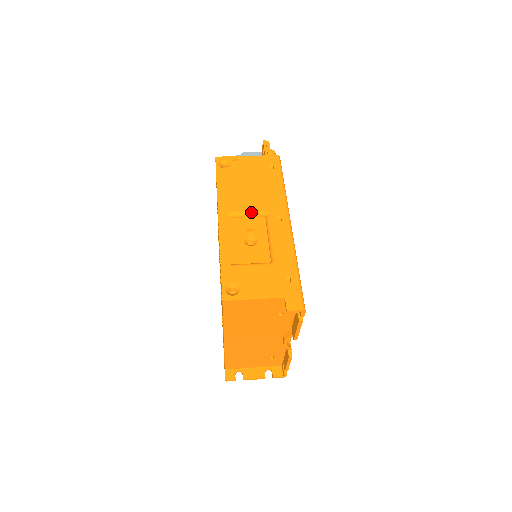
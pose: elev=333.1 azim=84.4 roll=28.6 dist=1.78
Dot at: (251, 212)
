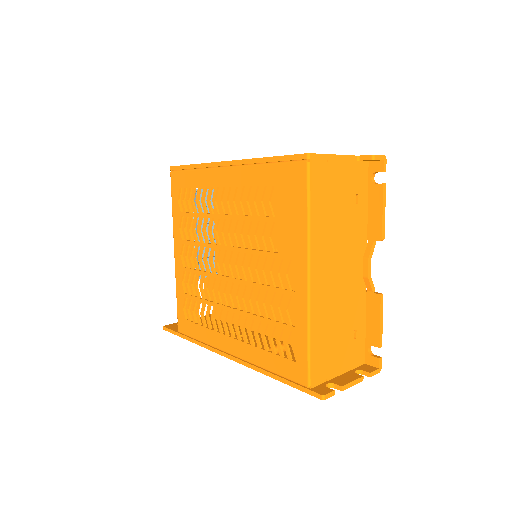
Dot at: occluded
